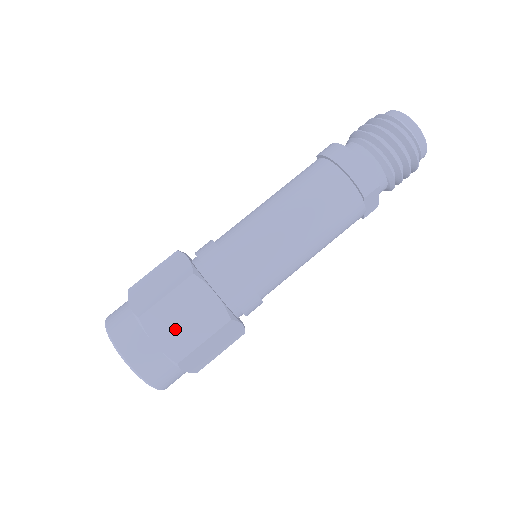
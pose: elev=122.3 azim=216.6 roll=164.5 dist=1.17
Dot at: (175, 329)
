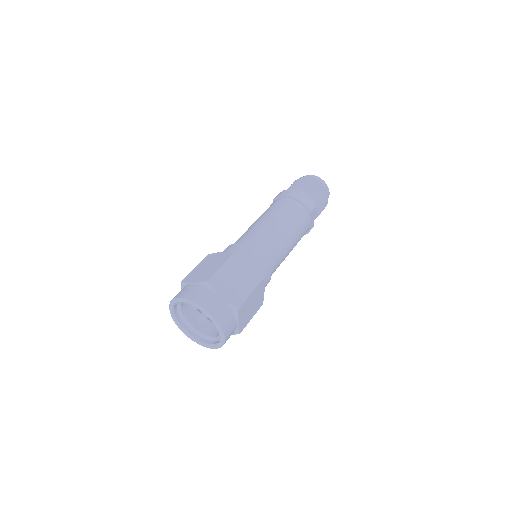
Dot at: (232, 287)
